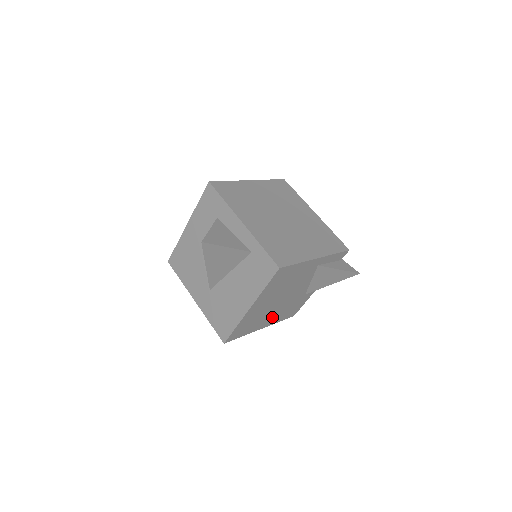
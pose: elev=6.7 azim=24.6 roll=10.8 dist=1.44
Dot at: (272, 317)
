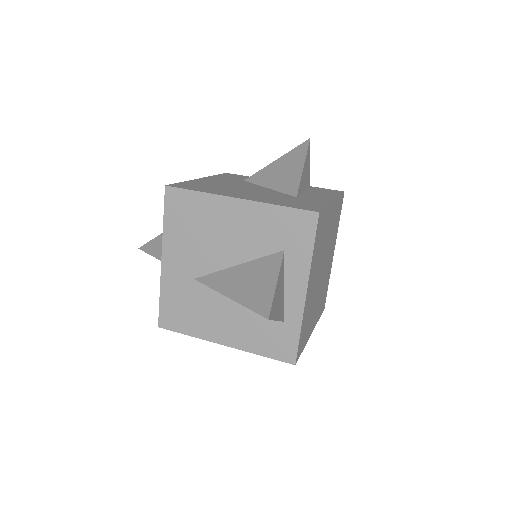
Dot at: occluded
